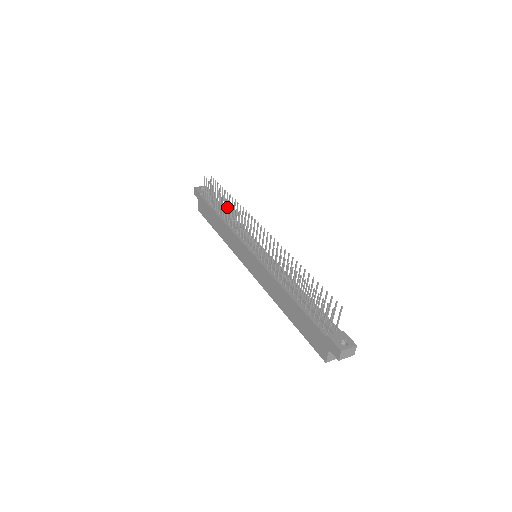
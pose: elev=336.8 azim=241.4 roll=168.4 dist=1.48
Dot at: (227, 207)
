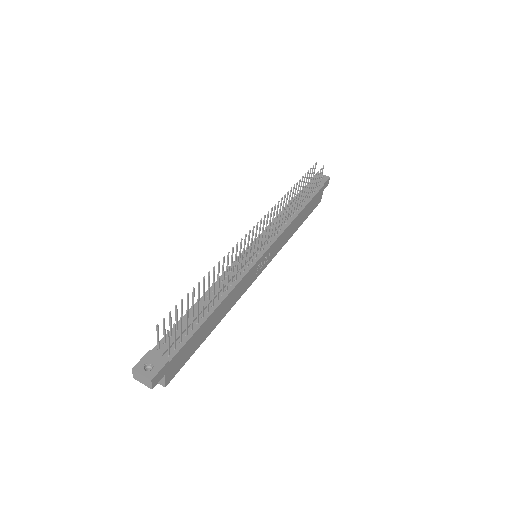
Dot at: (287, 197)
